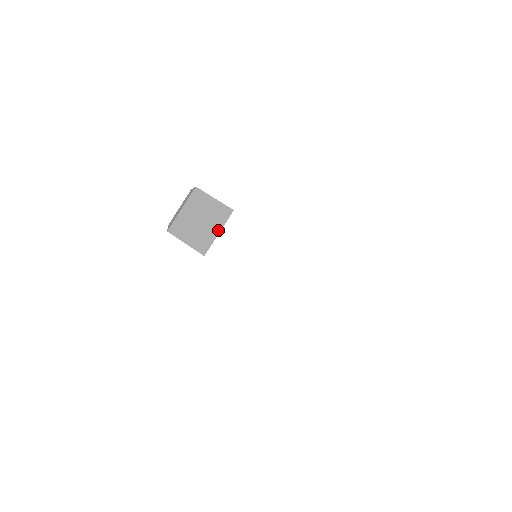
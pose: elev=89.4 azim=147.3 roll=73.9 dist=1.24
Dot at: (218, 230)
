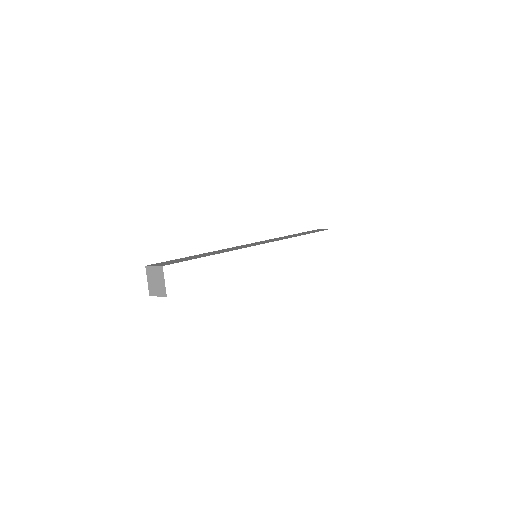
Dot at: (164, 280)
